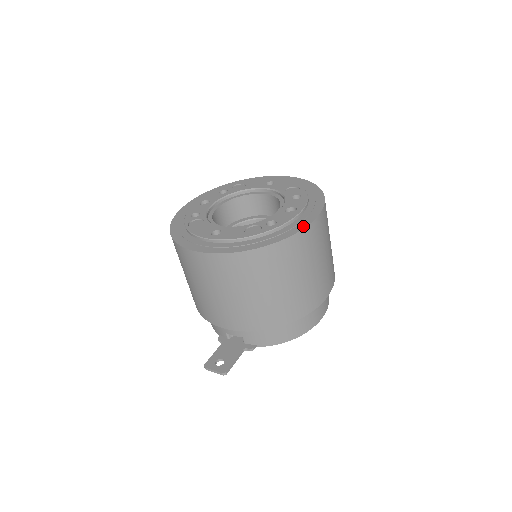
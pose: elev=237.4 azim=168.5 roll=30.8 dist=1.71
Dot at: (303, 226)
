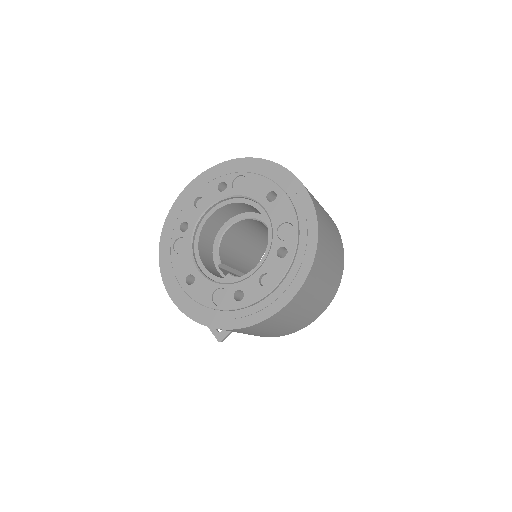
Dot at: (266, 316)
